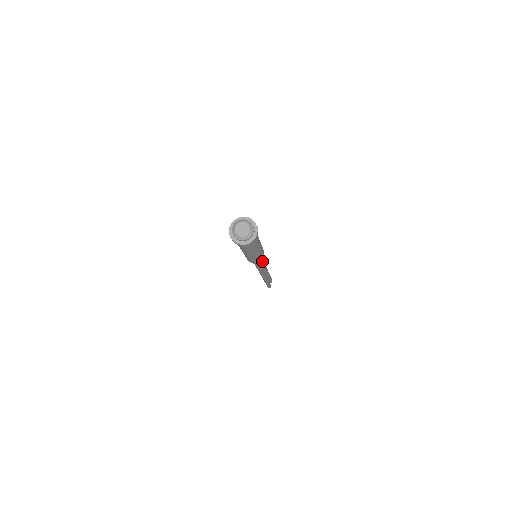
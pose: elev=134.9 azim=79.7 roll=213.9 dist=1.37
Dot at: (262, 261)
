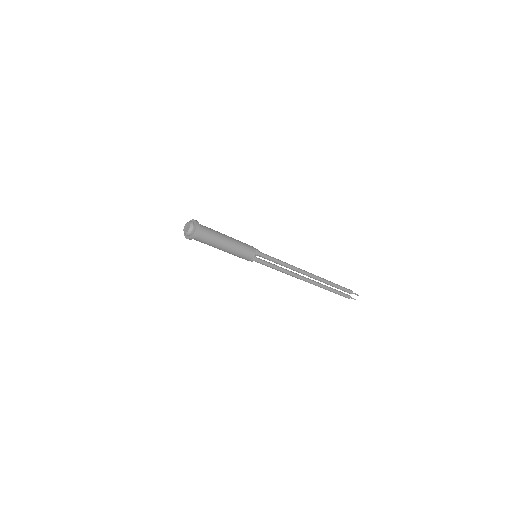
Dot at: (281, 264)
